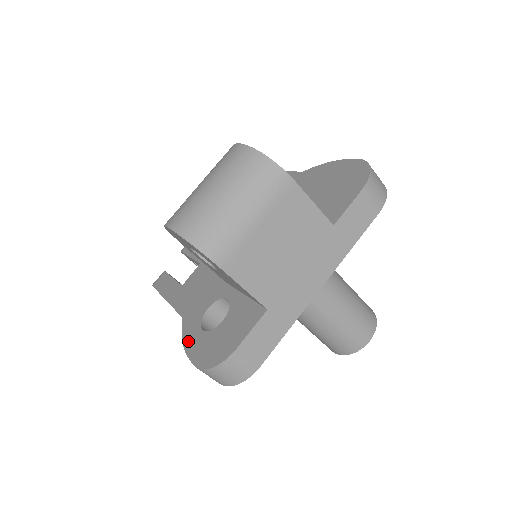
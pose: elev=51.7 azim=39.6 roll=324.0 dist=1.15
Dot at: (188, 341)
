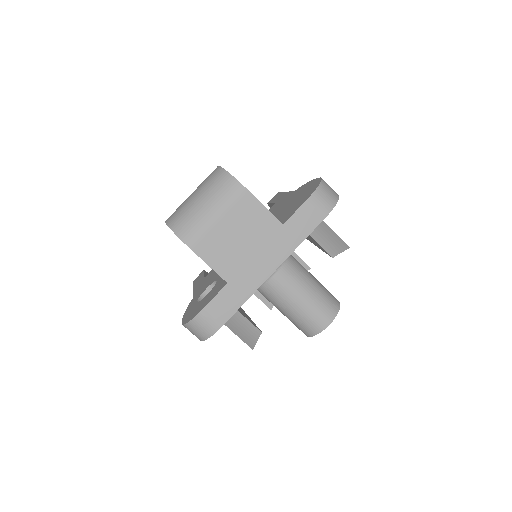
Dot at: (187, 310)
